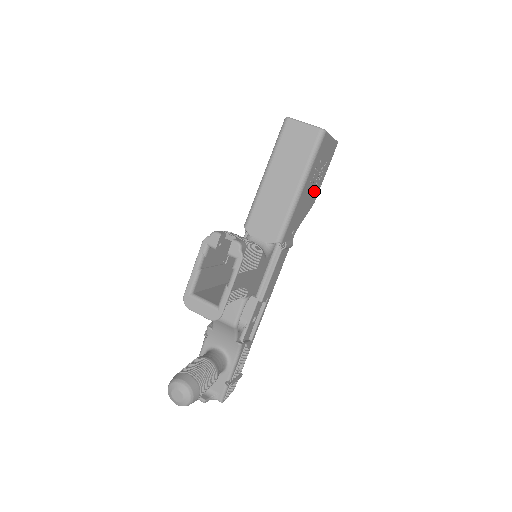
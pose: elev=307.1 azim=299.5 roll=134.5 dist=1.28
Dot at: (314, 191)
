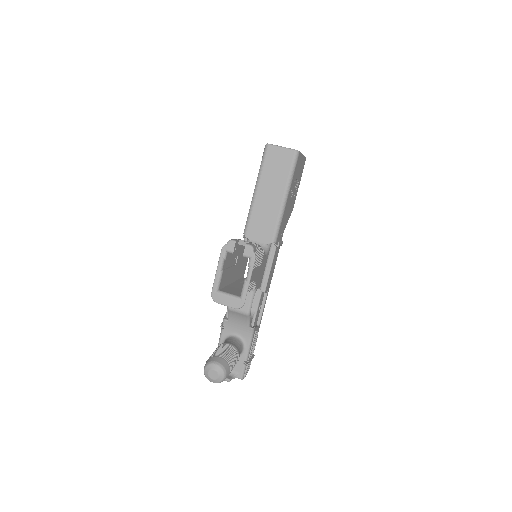
Dot at: (293, 198)
